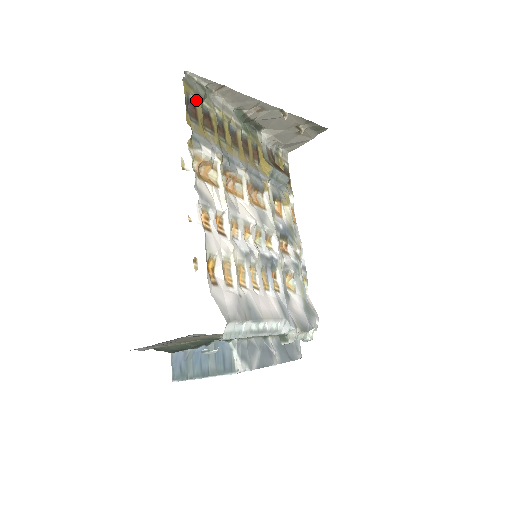
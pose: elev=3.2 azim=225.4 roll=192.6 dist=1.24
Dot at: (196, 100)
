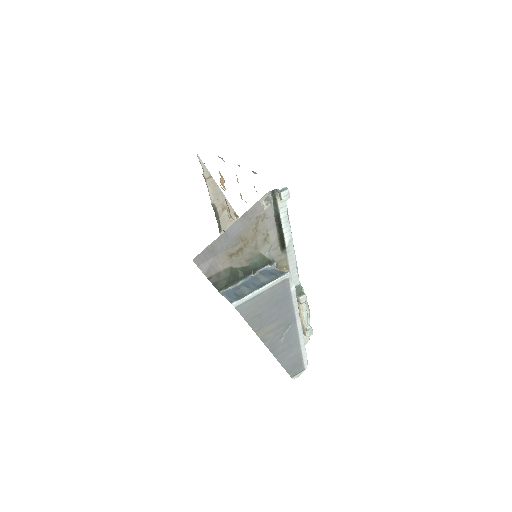
Dot at: occluded
